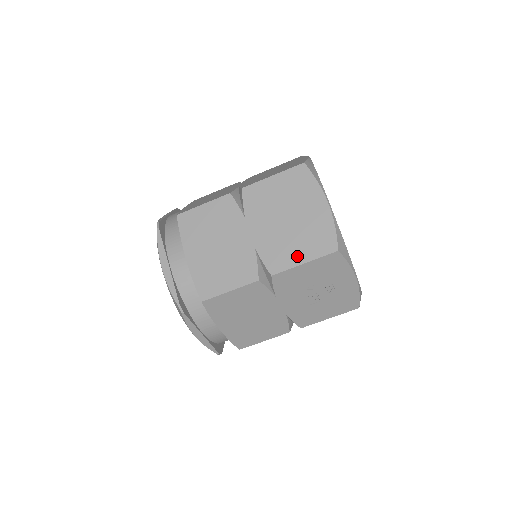
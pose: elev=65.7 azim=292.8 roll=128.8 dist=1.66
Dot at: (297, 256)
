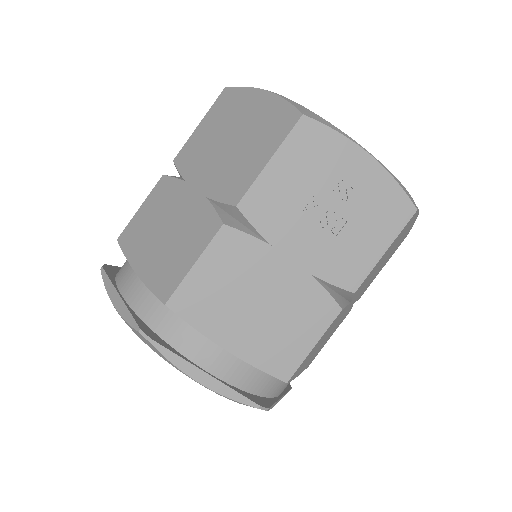
Dot at: (257, 162)
